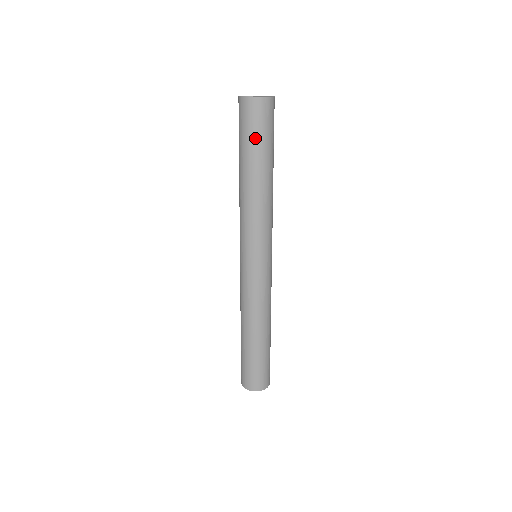
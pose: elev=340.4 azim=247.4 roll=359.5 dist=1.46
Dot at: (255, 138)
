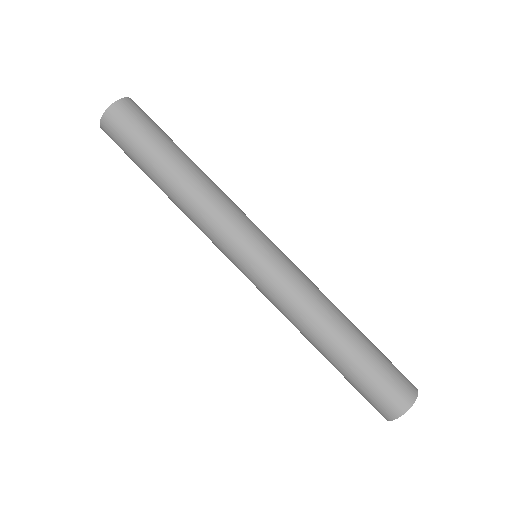
Dot at: (157, 130)
